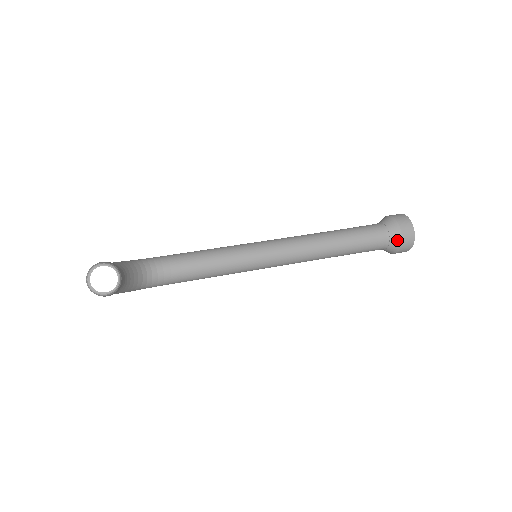
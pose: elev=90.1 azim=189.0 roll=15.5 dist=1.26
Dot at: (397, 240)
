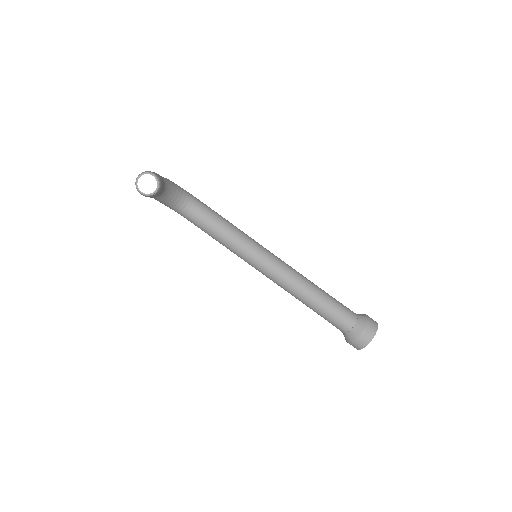
Dot at: (354, 335)
